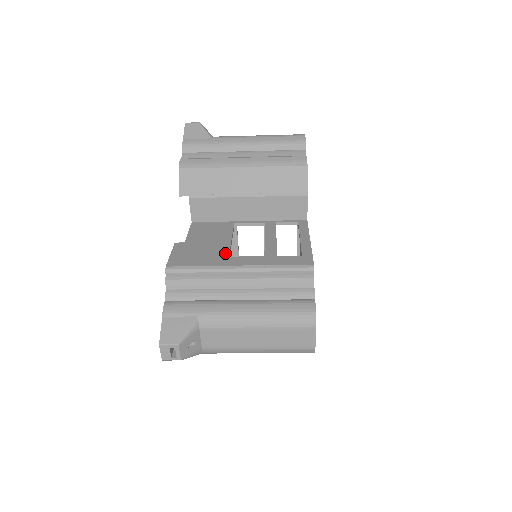
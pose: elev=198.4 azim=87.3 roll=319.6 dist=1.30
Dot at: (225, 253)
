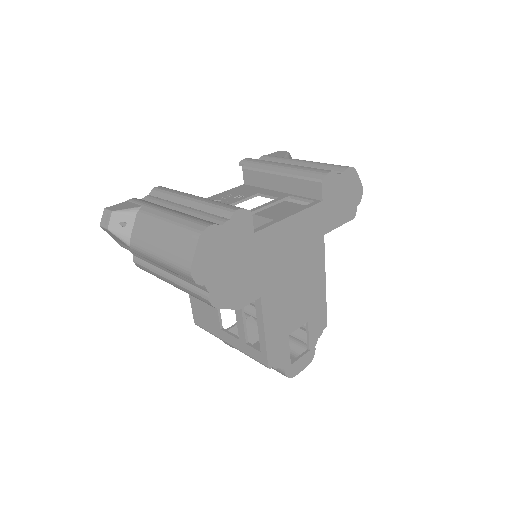
Dot at: (217, 324)
